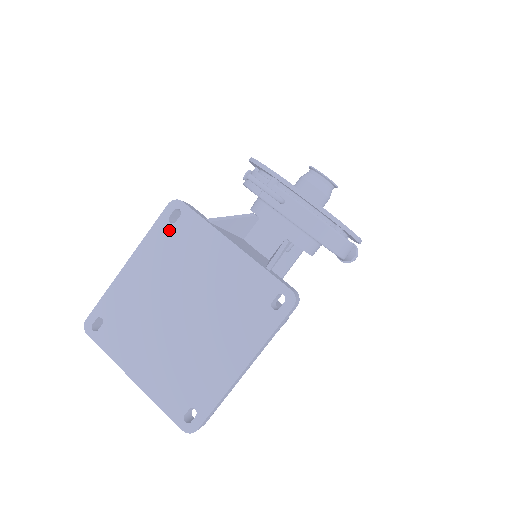
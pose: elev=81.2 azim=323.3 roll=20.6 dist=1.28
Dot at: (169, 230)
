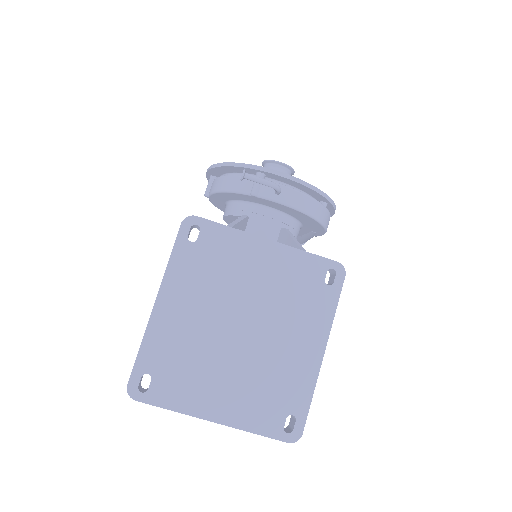
Dot at: (193, 250)
